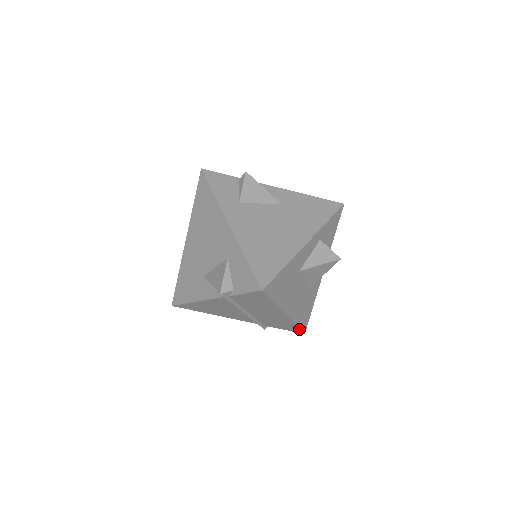
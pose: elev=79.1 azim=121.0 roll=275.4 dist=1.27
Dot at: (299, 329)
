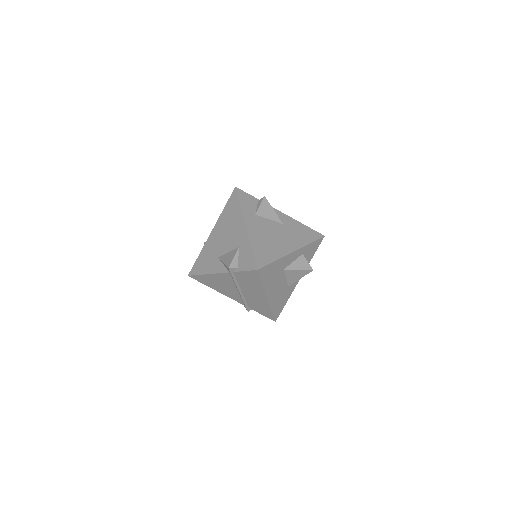
Dot at: (273, 315)
